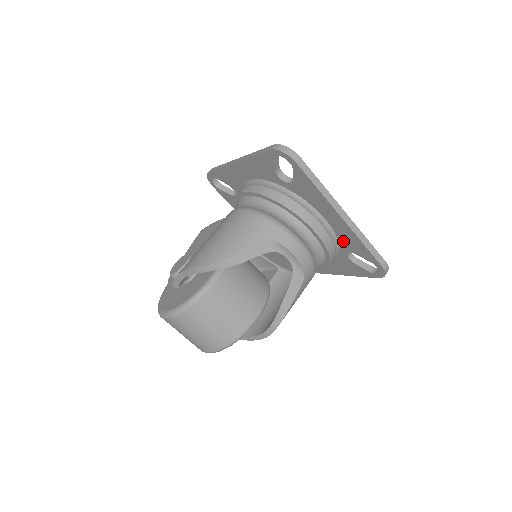
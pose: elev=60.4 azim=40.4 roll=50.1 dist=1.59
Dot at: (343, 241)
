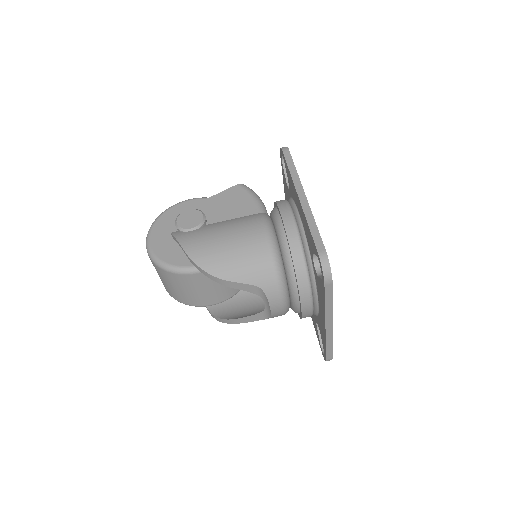
Dot at: (319, 321)
